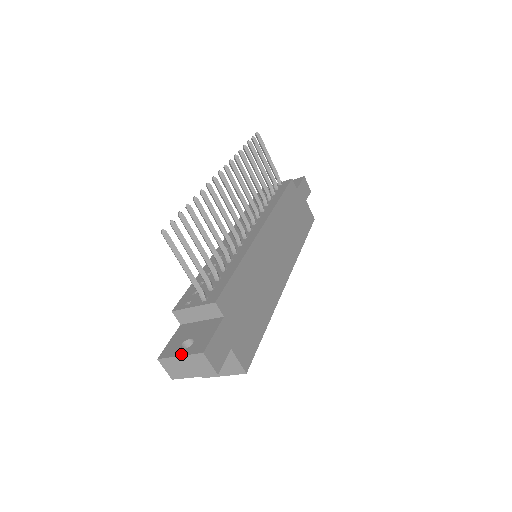
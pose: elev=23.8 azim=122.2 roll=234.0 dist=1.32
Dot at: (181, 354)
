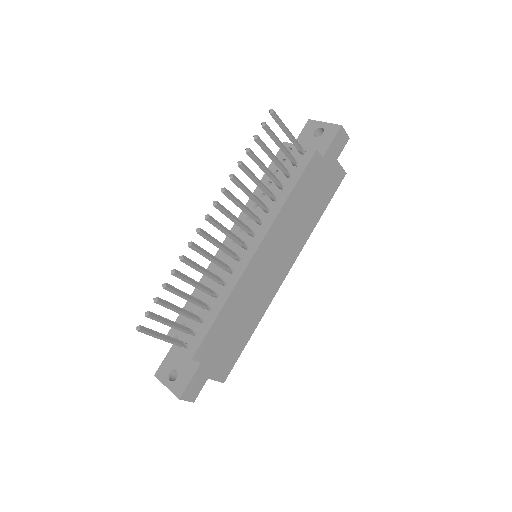
Dot at: (167, 386)
